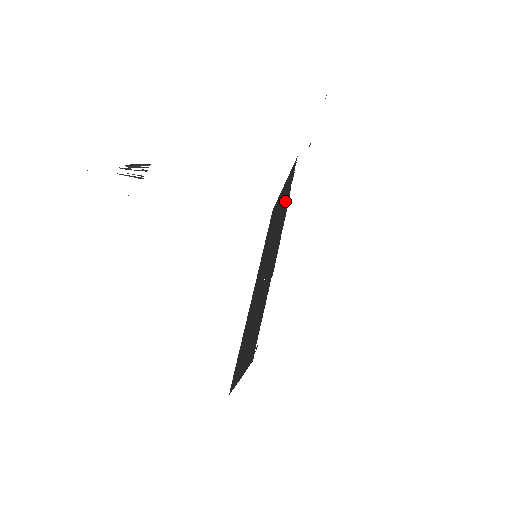
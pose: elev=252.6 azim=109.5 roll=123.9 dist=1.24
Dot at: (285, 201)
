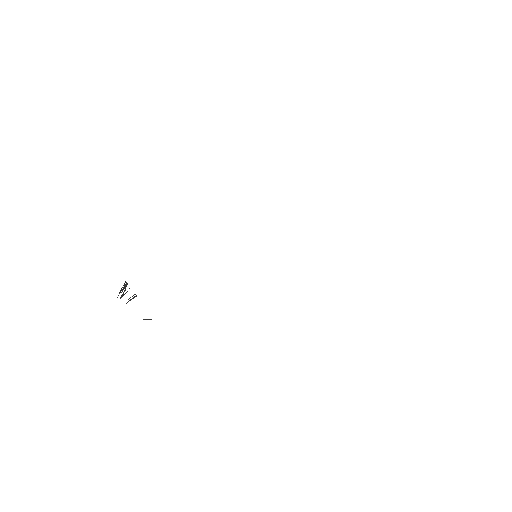
Dot at: occluded
